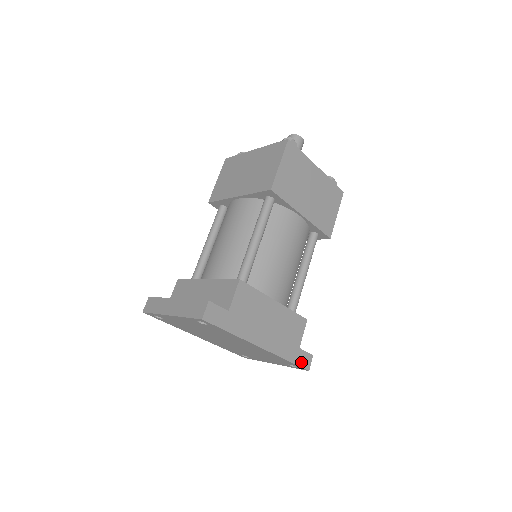
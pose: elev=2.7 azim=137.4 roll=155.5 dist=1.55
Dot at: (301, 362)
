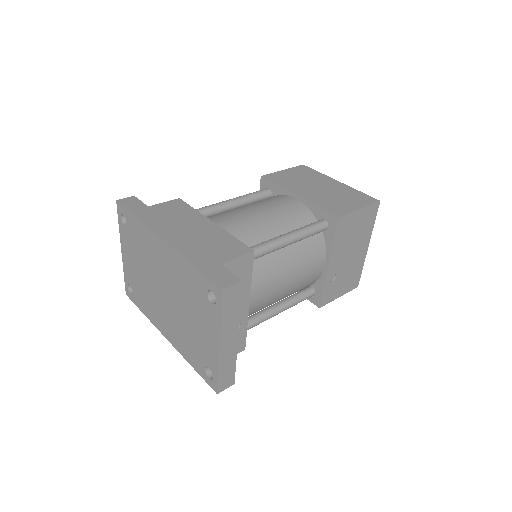
Dot at: (214, 276)
